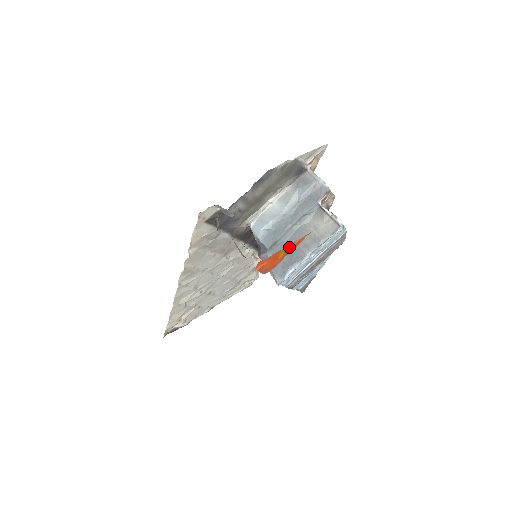
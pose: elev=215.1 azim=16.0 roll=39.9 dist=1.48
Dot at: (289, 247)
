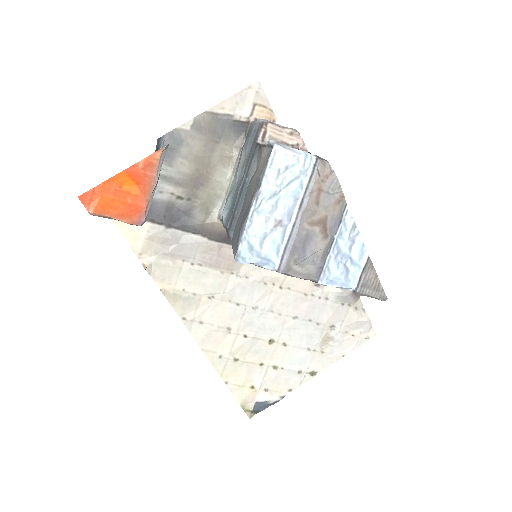
Dot at: (132, 174)
